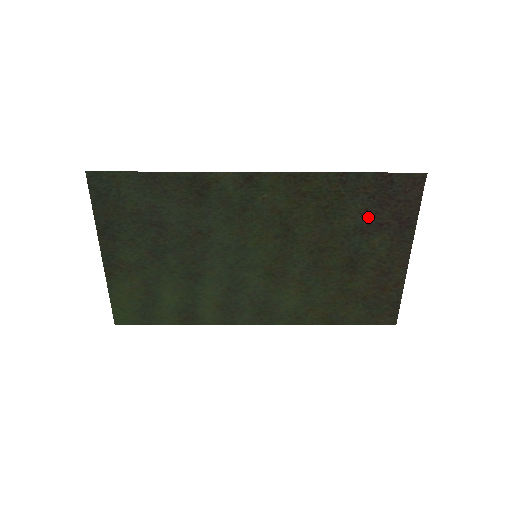
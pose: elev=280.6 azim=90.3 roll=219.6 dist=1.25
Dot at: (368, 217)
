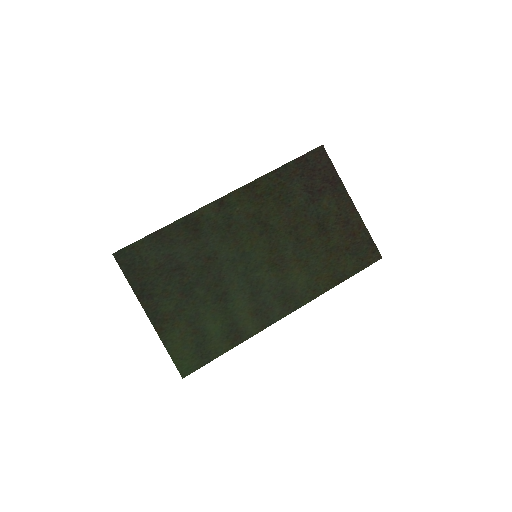
Dot at: (309, 190)
